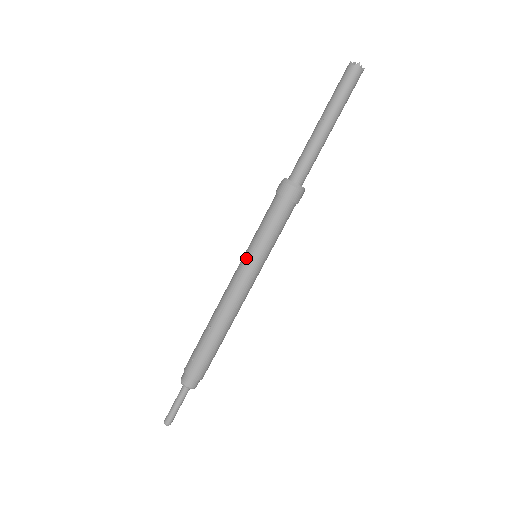
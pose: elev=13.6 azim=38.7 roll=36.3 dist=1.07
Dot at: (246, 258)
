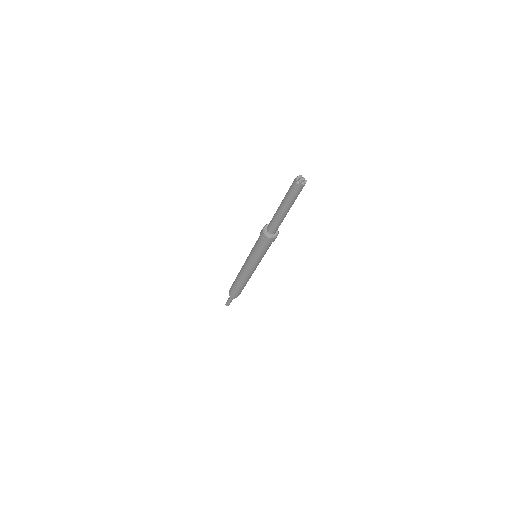
Dot at: (250, 261)
